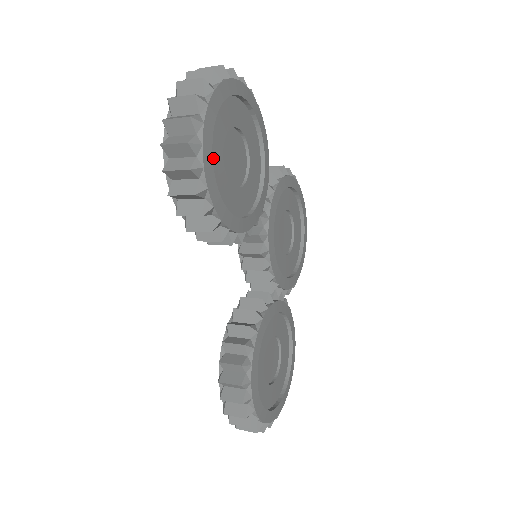
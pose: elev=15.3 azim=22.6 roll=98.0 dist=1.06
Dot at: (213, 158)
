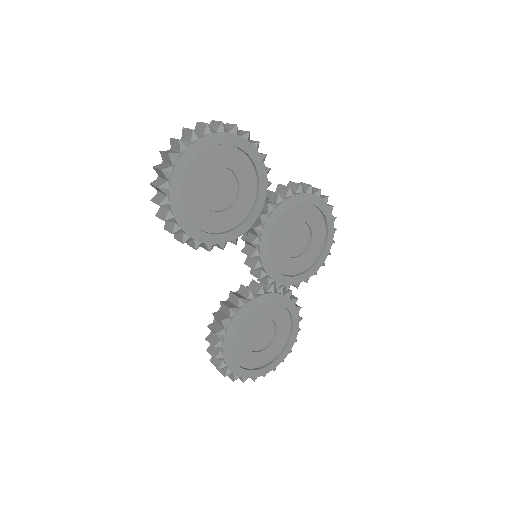
Dot at: (187, 194)
